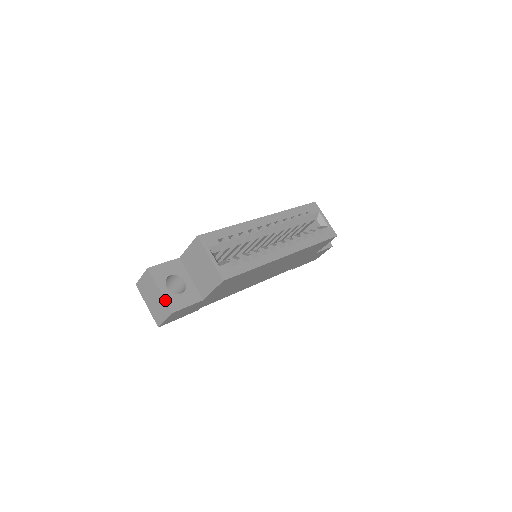
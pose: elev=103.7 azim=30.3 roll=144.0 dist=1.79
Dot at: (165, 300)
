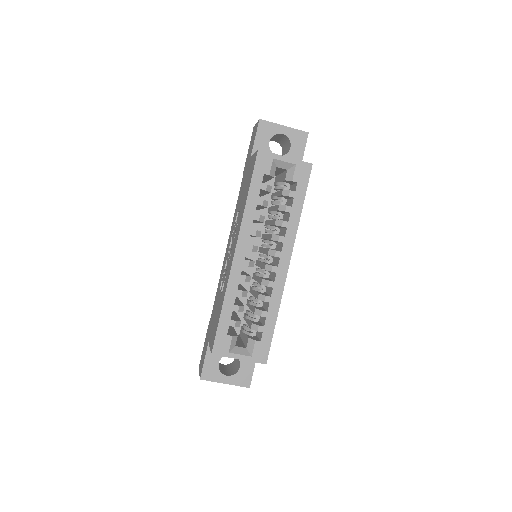
Dot at: occluded
